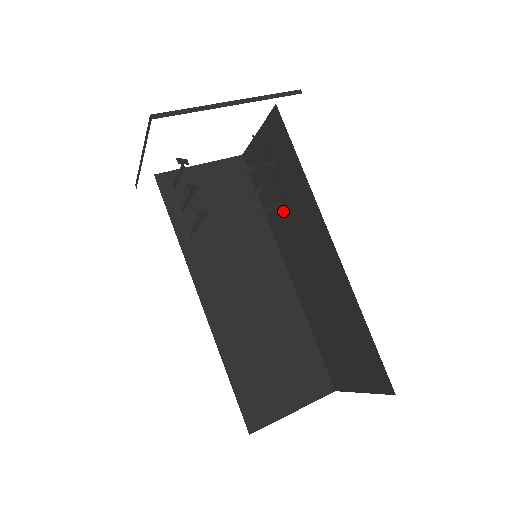
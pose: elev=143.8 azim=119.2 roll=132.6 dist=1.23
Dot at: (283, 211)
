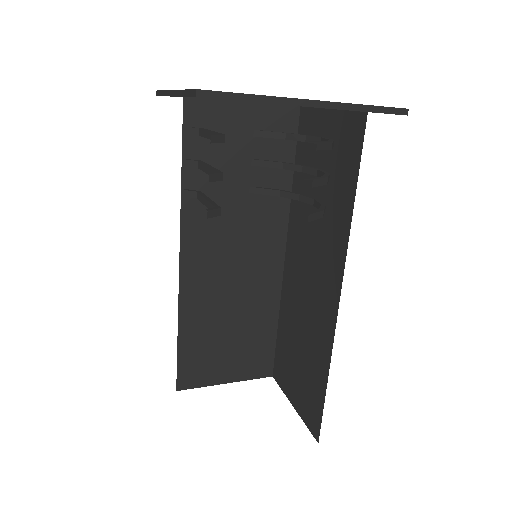
Dot at: (311, 208)
